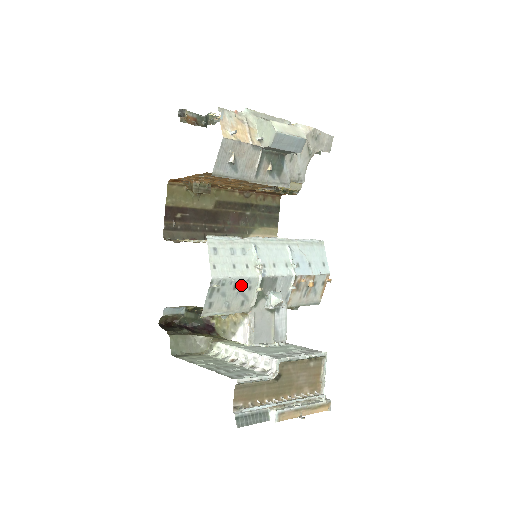
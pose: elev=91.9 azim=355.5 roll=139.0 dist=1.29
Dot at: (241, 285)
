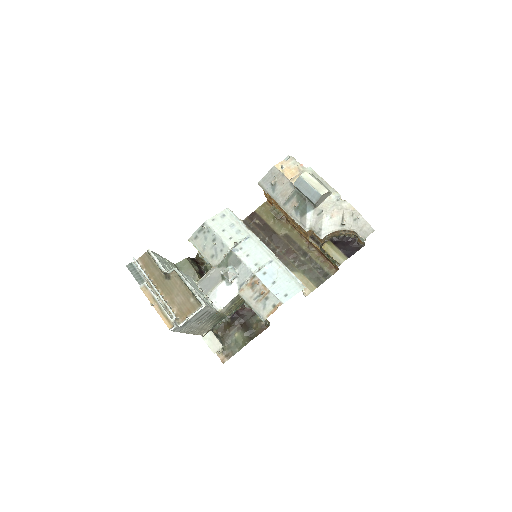
Dot at: (218, 243)
